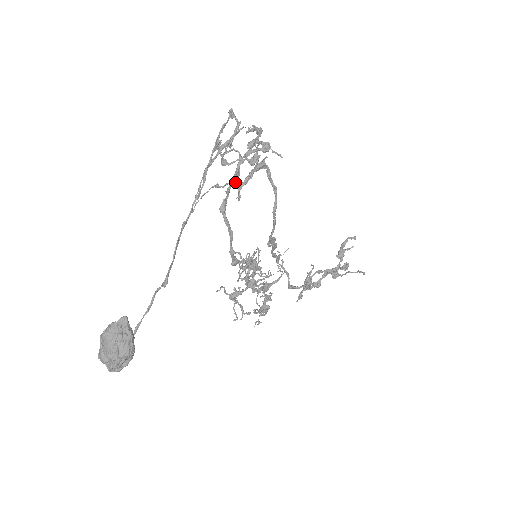
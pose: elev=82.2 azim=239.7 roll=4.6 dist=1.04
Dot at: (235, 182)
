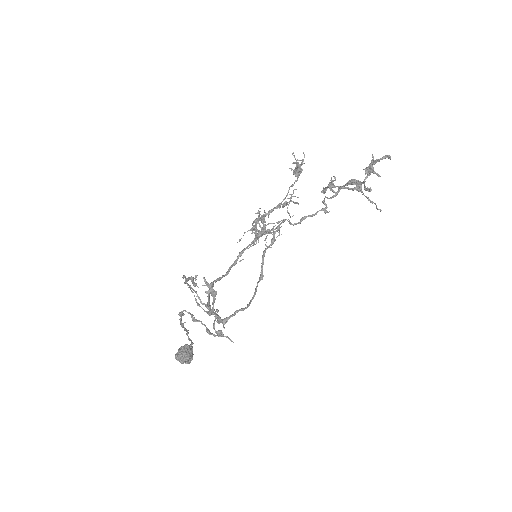
Dot at: occluded
